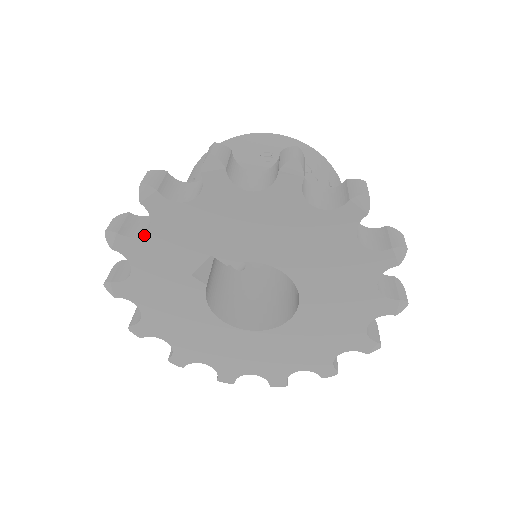
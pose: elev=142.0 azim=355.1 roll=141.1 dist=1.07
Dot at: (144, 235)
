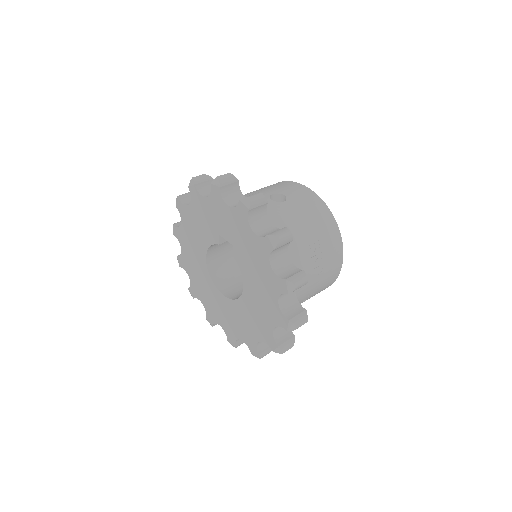
Dot at: (226, 204)
